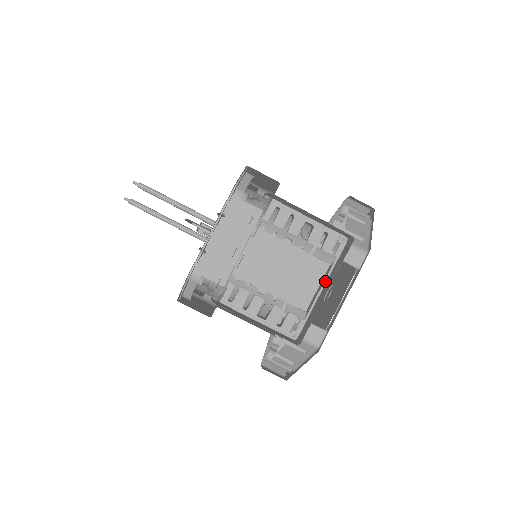
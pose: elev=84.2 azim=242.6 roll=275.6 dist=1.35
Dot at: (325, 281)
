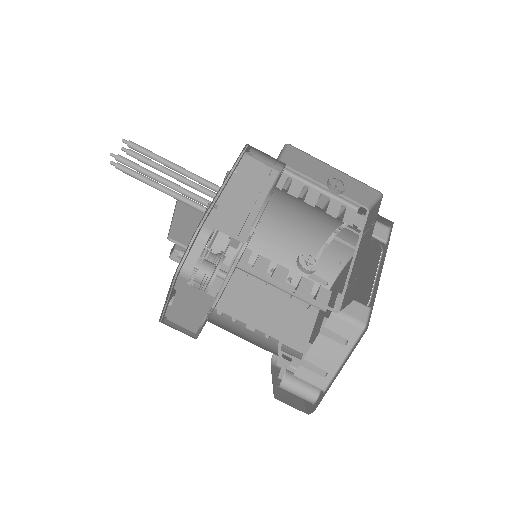
Dot at: (356, 248)
